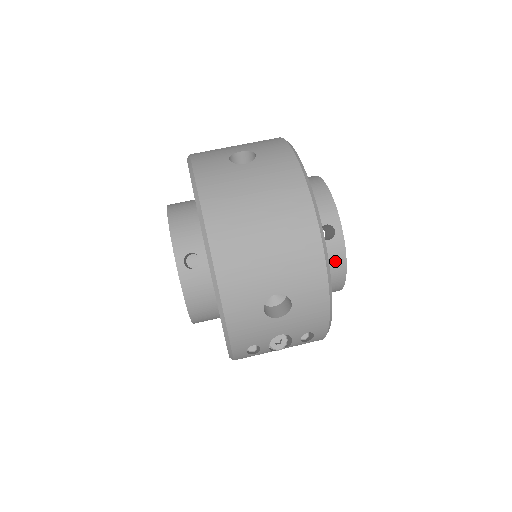
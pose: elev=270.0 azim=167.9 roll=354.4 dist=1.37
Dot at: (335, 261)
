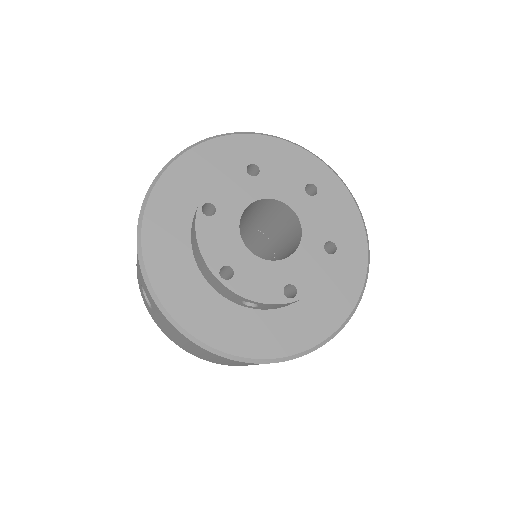
Dot at: (285, 305)
